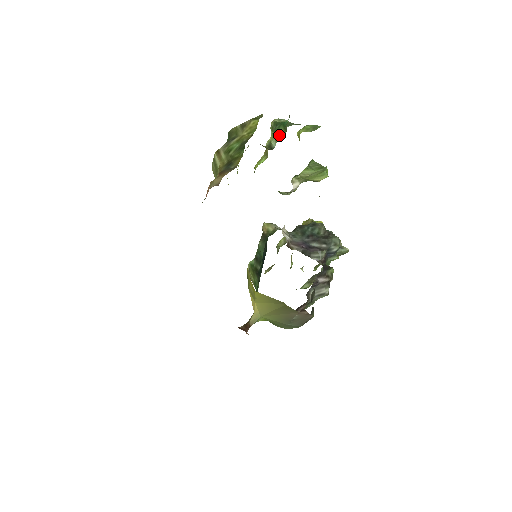
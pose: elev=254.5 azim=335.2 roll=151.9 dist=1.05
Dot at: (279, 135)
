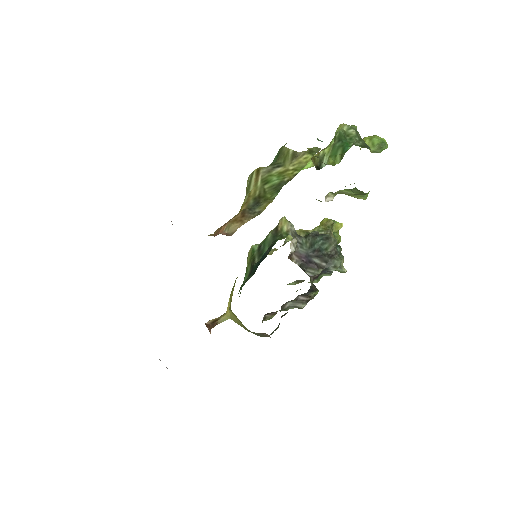
Dot at: (333, 158)
